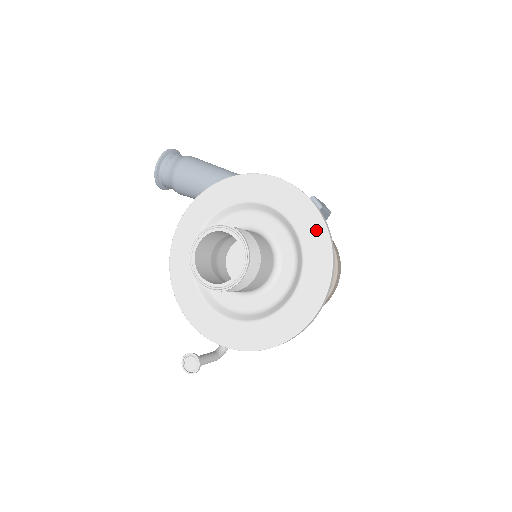
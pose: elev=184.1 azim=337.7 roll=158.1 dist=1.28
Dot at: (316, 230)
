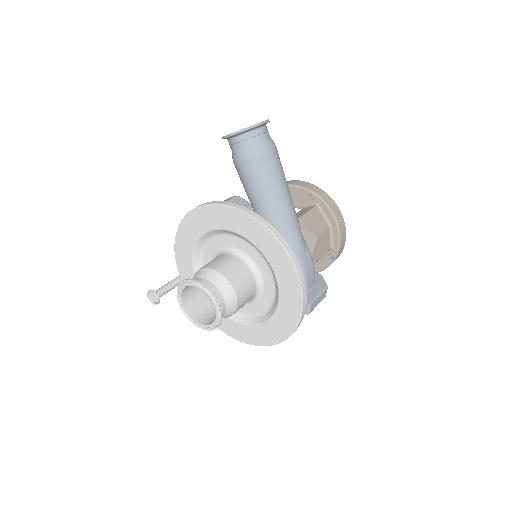
Dot at: (287, 324)
